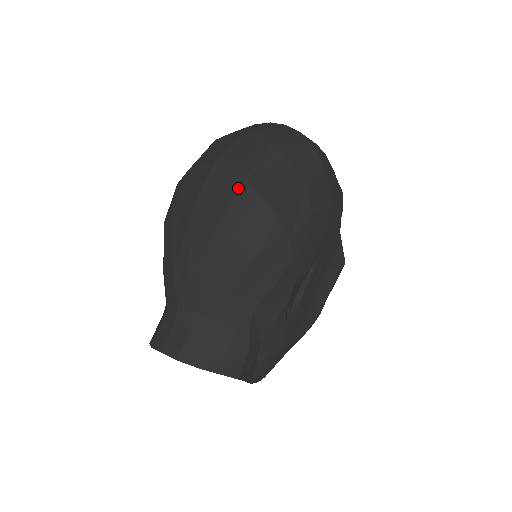
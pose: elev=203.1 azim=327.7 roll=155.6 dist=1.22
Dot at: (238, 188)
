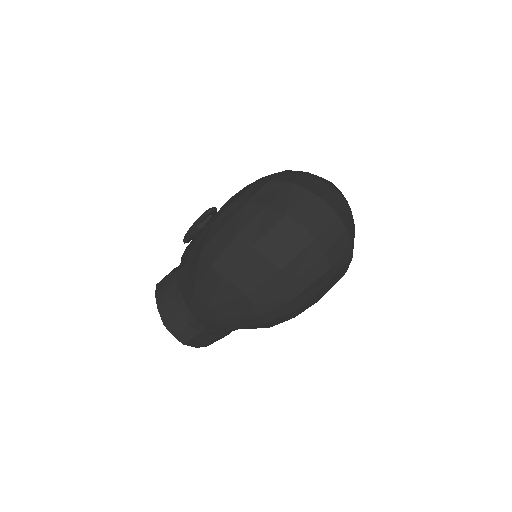
Dot at: (286, 302)
